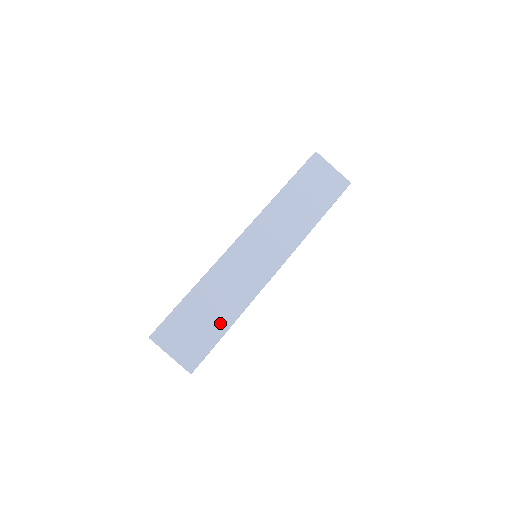
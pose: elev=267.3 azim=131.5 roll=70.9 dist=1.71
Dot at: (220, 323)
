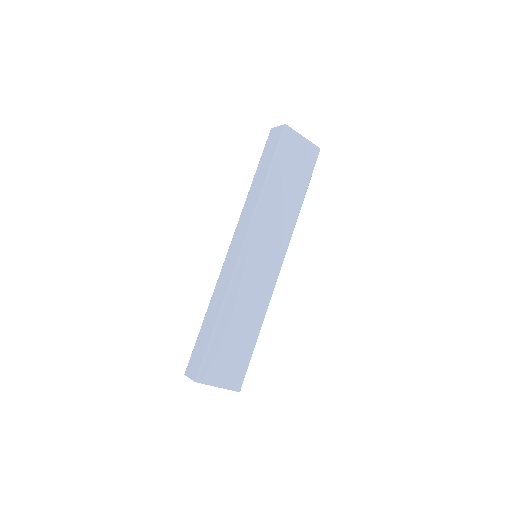
Dot at: (250, 337)
